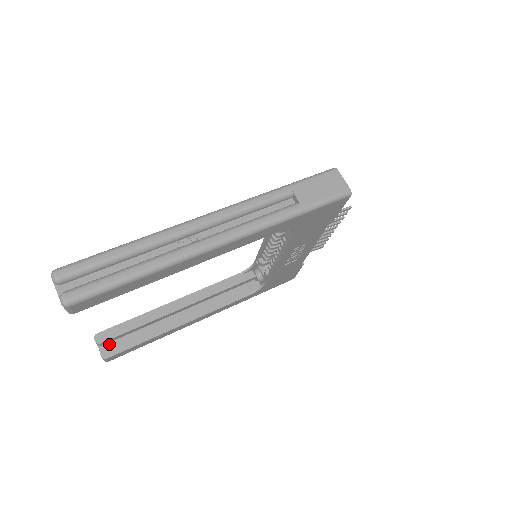
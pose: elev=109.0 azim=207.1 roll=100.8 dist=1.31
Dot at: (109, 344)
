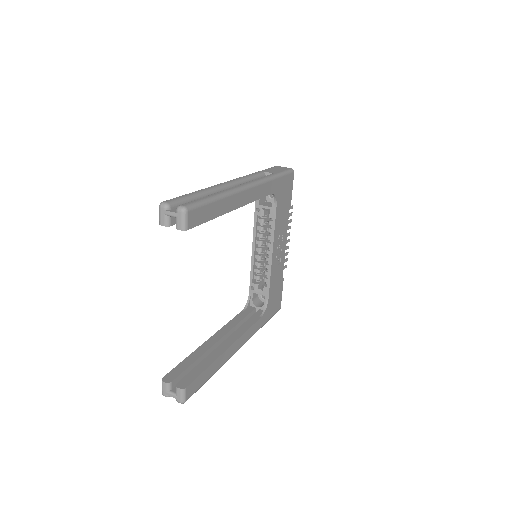
Dot at: occluded
